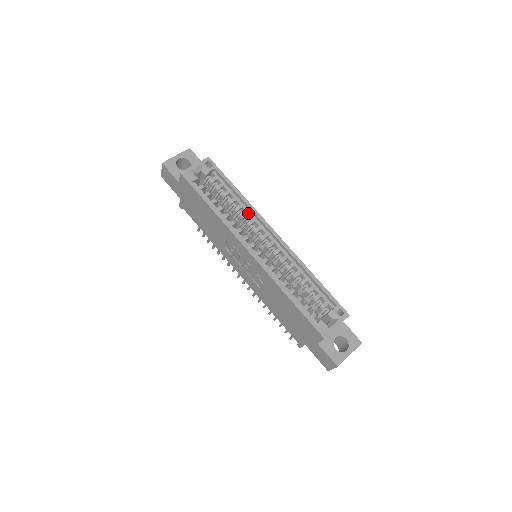
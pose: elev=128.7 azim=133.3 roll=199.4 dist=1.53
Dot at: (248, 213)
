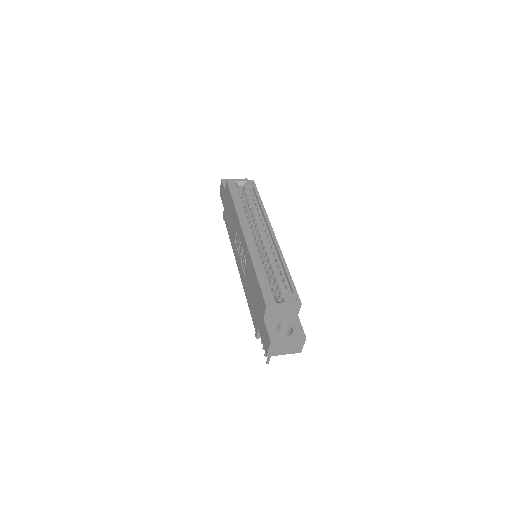
Dot at: (261, 217)
